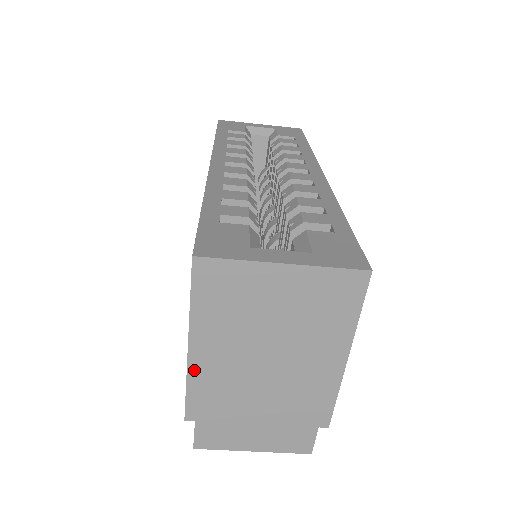
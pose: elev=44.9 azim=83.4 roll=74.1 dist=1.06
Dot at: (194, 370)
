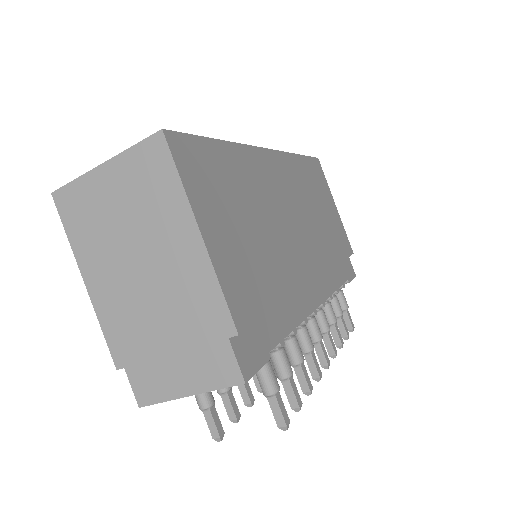
Dot at: (98, 304)
